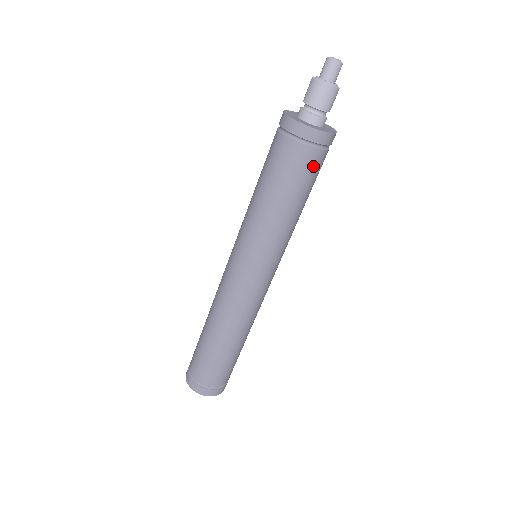
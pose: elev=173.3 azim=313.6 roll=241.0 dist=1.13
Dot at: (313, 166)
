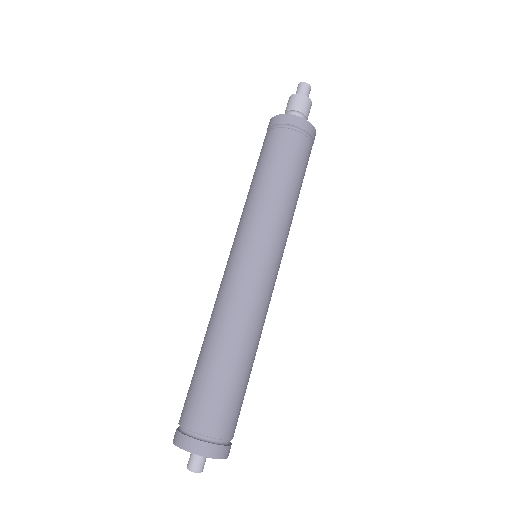
Dot at: (306, 154)
